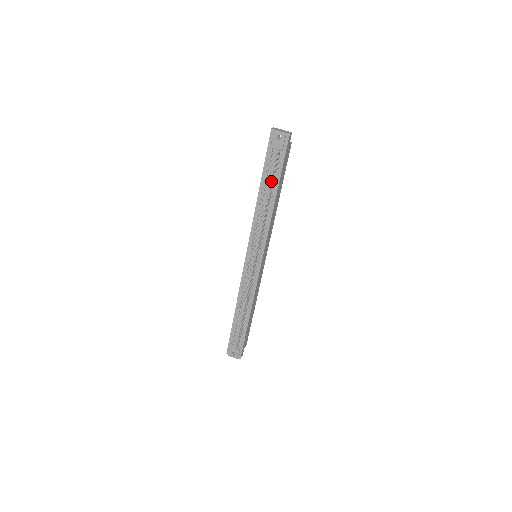
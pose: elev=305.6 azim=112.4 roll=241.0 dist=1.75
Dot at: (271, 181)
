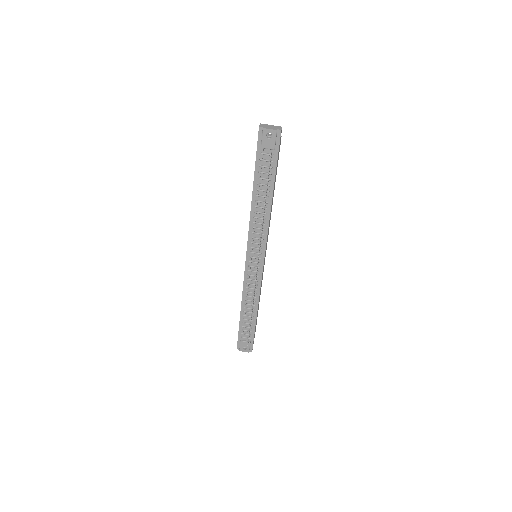
Dot at: (265, 182)
